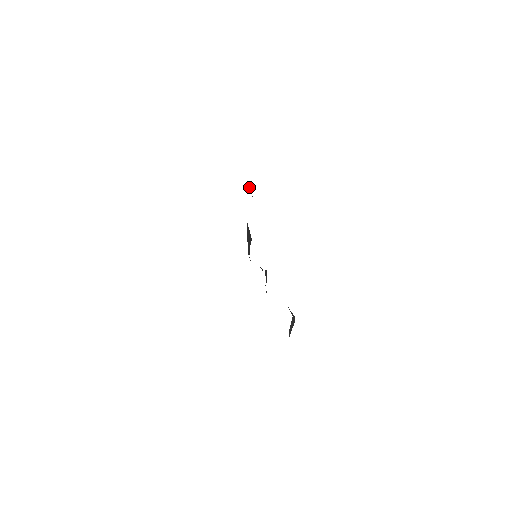
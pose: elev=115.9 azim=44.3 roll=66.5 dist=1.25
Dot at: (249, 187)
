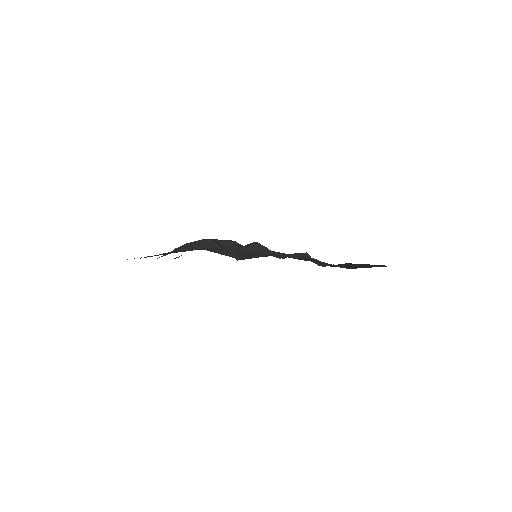
Dot at: (213, 244)
